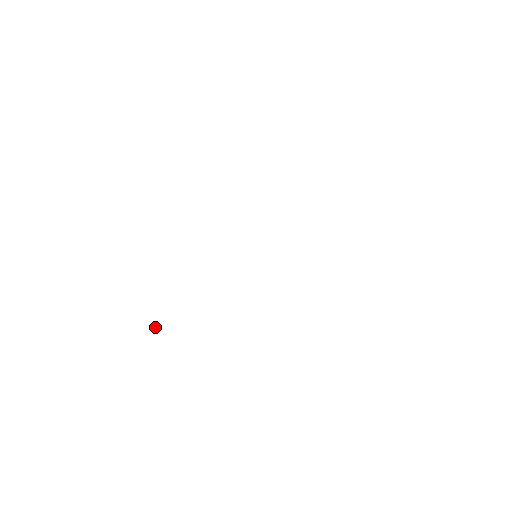
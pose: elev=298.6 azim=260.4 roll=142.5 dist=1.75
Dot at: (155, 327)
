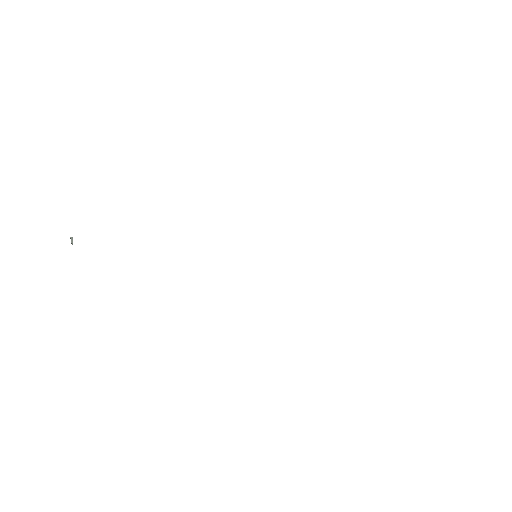
Dot at: occluded
